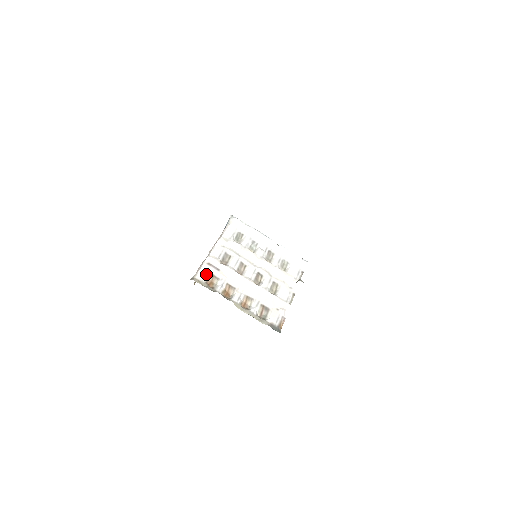
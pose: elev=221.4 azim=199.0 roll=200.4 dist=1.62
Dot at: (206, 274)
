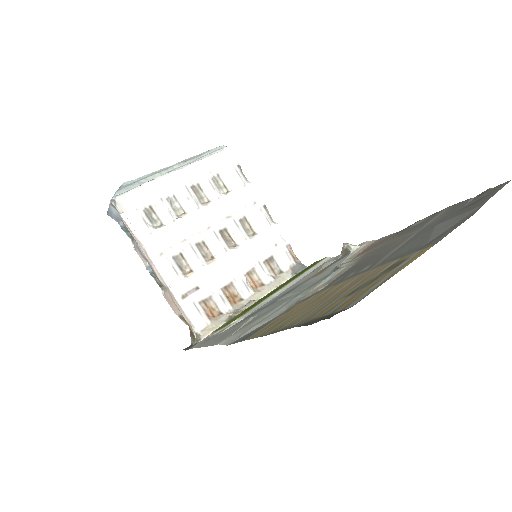
Dot at: (198, 311)
